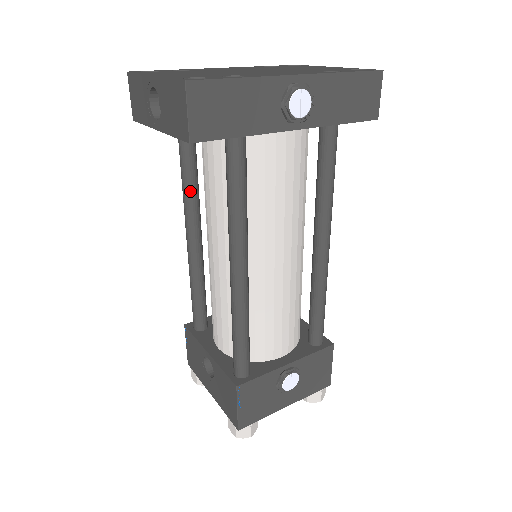
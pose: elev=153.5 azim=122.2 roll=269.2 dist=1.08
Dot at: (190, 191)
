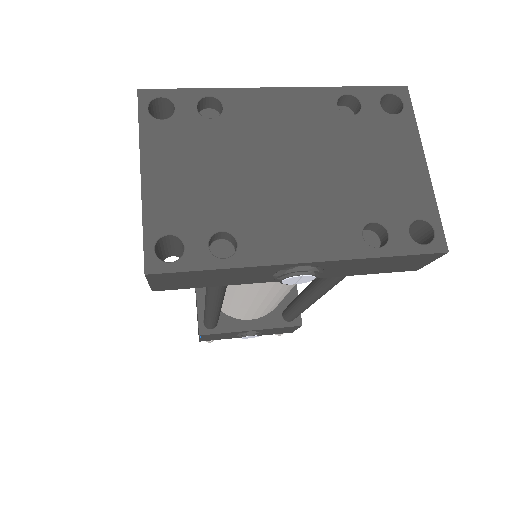
Dot at: occluded
